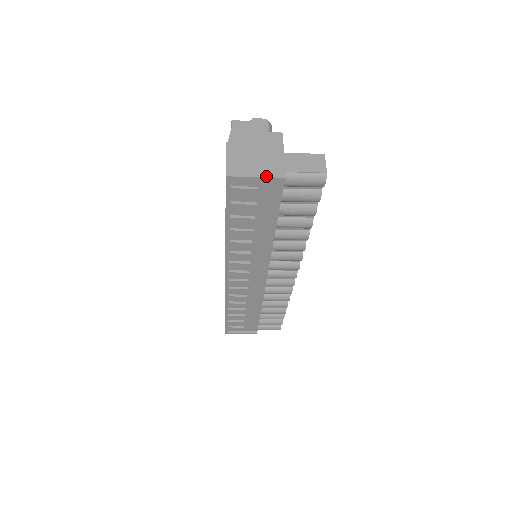
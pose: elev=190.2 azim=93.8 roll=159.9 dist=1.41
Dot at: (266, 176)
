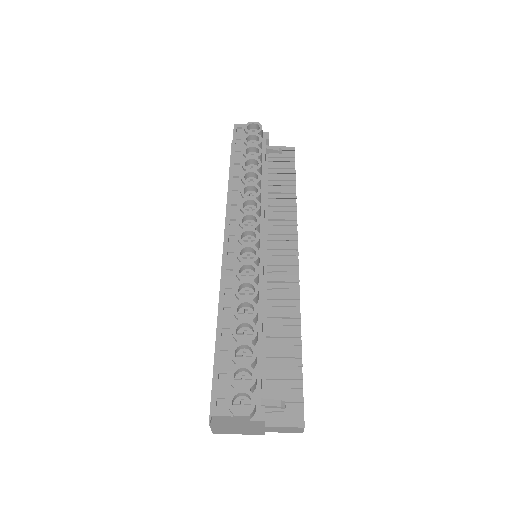
Dot at: occluded
